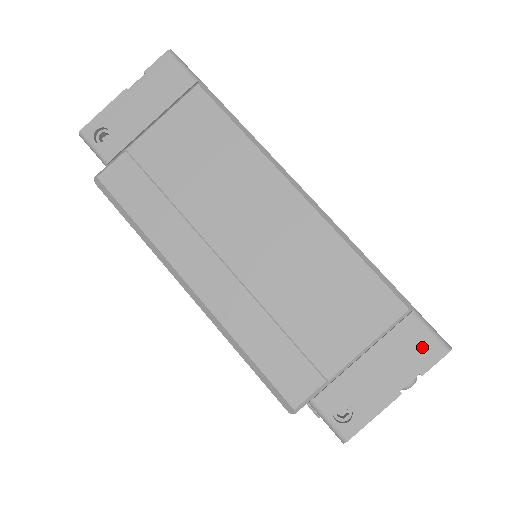
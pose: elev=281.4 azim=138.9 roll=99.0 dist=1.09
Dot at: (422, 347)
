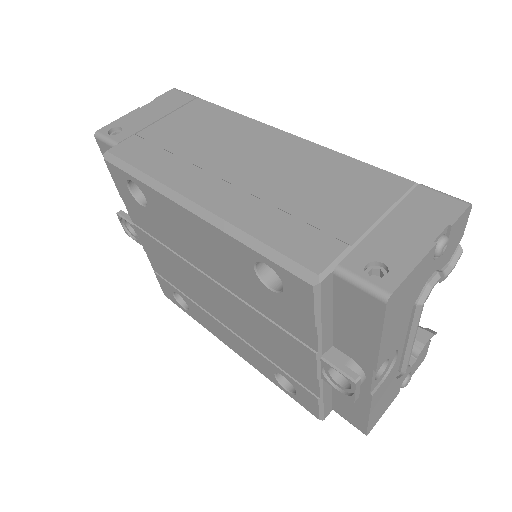
Dot at: (441, 205)
